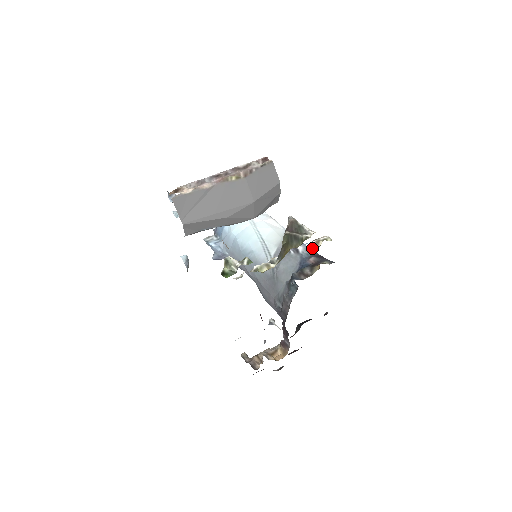
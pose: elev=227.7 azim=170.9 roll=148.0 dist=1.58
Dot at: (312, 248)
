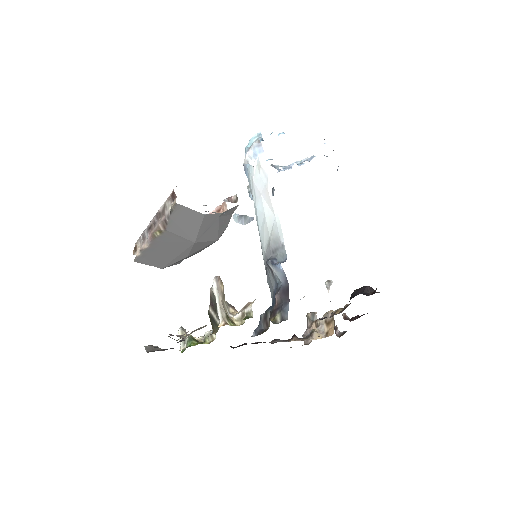
Dot at: (239, 322)
